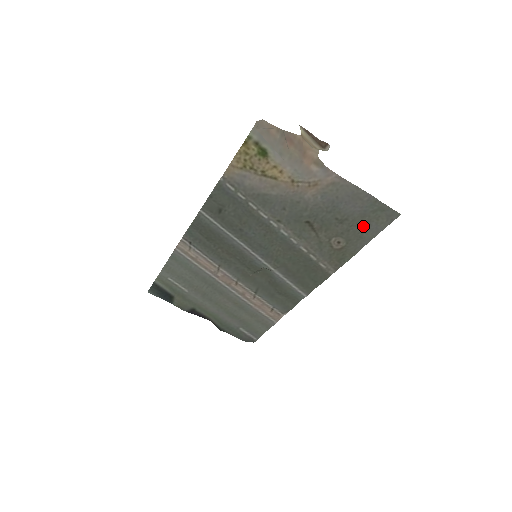
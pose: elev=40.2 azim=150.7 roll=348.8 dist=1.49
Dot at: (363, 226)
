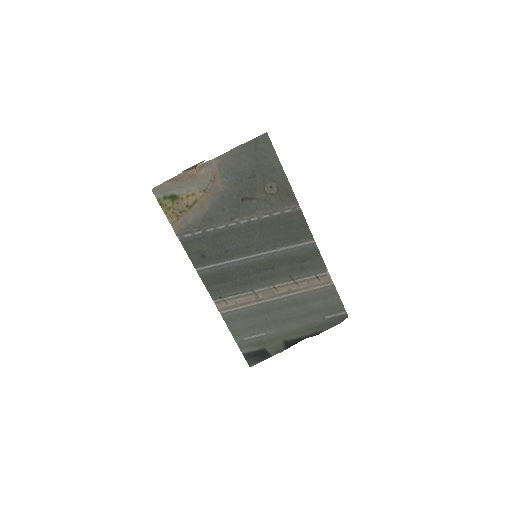
Dot at: (265, 163)
